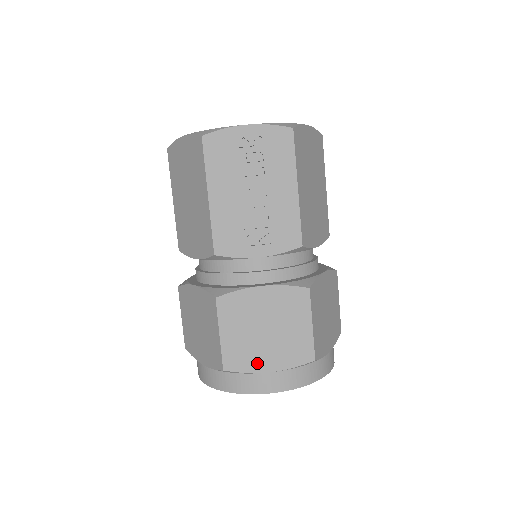
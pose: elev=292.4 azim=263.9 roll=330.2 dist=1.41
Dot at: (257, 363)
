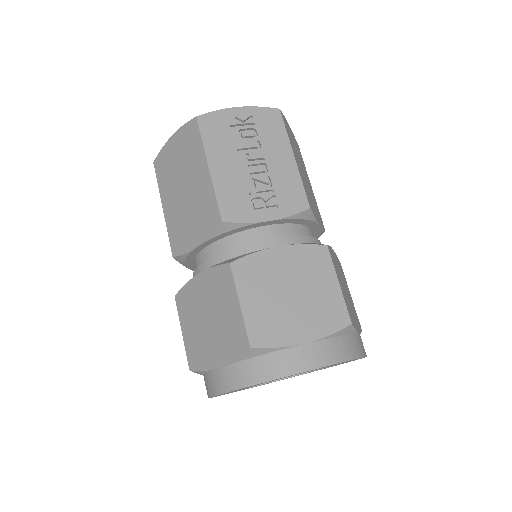
Dot at: (288, 334)
